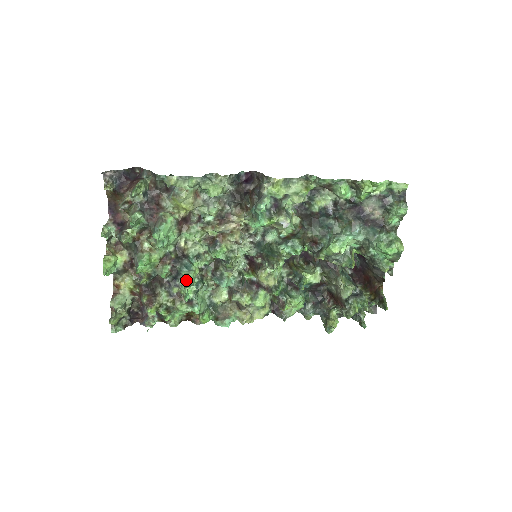
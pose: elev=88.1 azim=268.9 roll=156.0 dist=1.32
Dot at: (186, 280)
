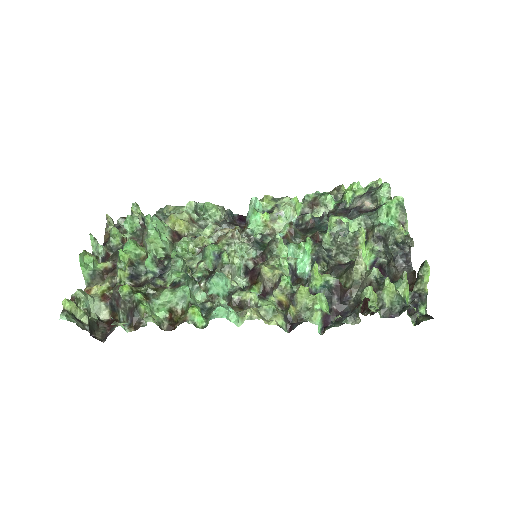
Dot at: occluded
